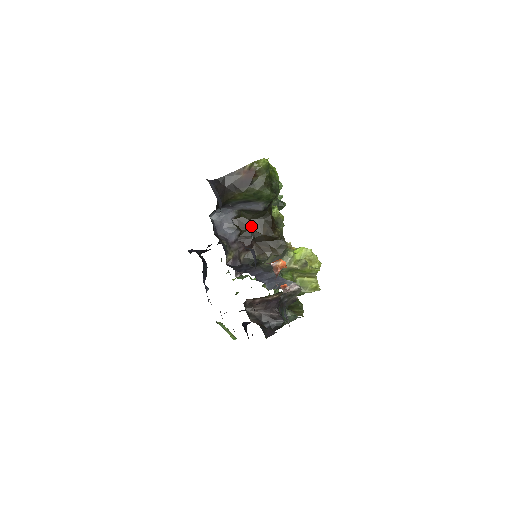
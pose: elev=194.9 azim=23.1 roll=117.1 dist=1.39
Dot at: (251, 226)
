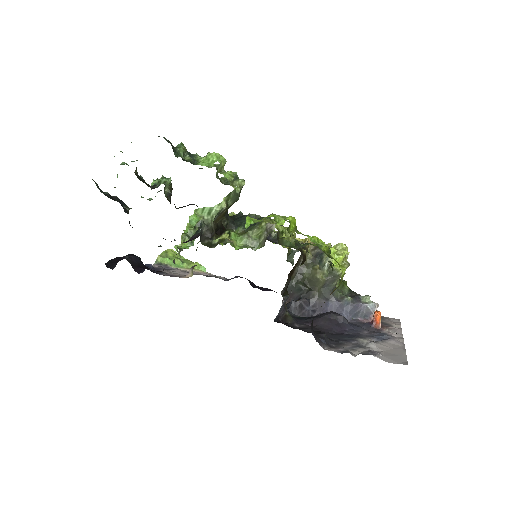
Dot at: occluded
